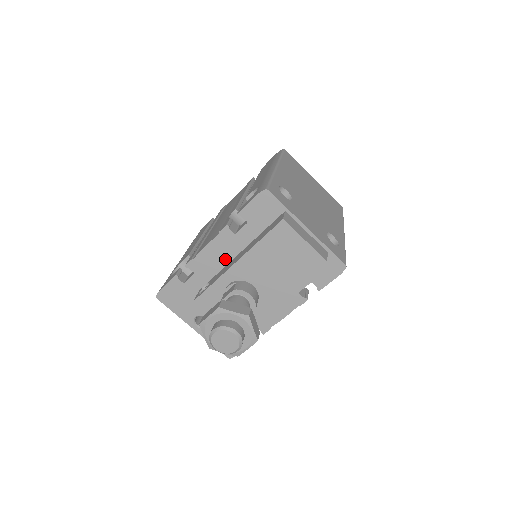
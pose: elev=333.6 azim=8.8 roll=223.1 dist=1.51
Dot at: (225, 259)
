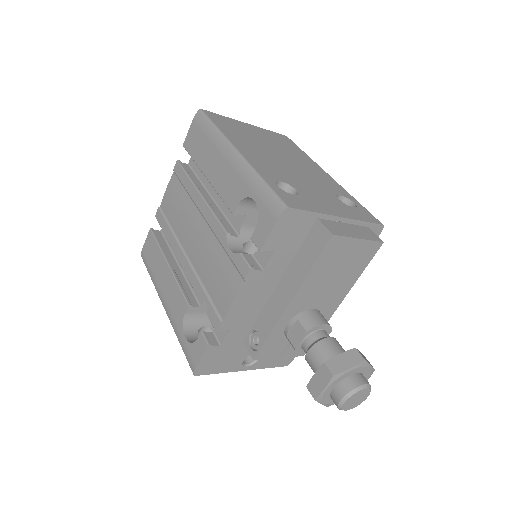
Dot at: (259, 298)
